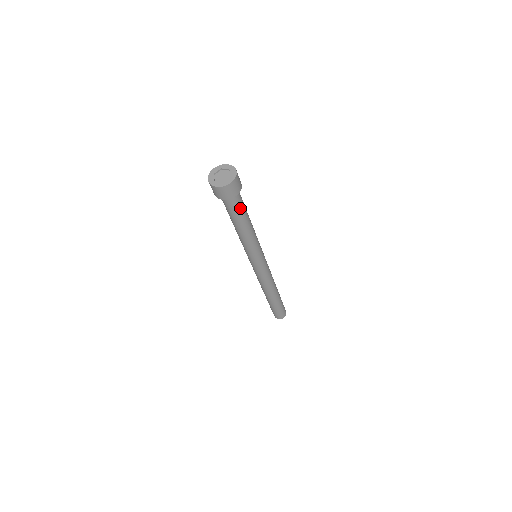
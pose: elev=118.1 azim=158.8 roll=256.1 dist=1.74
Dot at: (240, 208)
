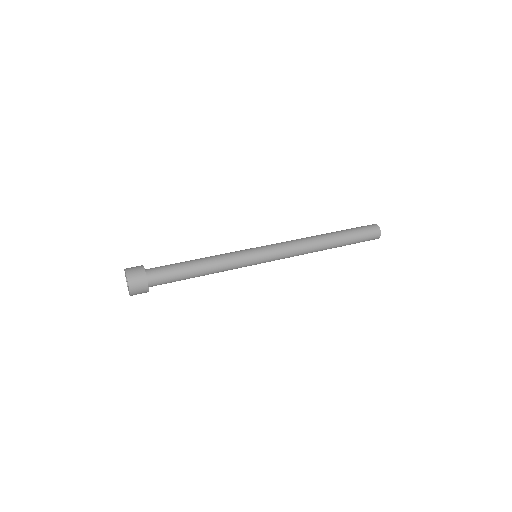
Dot at: (171, 280)
